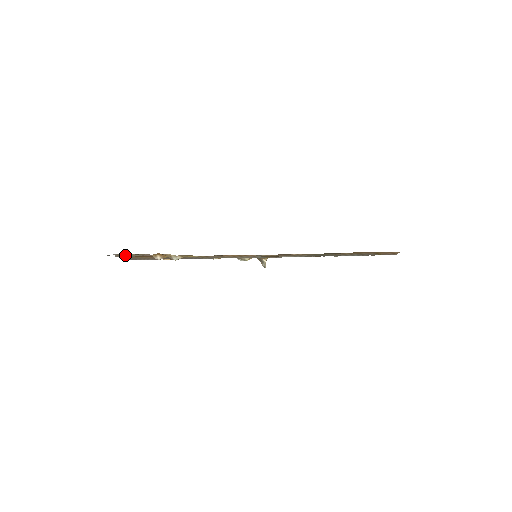
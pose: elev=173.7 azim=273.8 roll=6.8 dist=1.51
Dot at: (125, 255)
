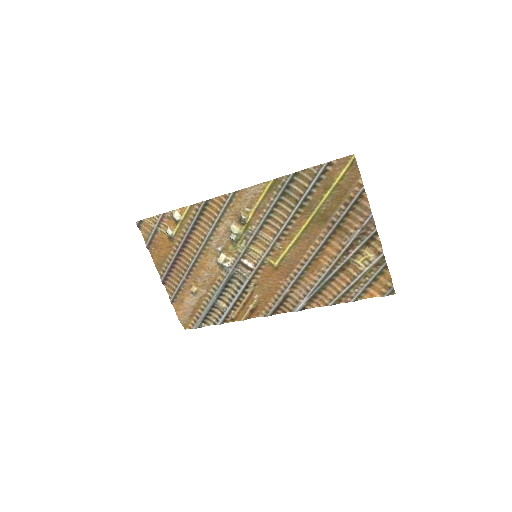
Dot at: (150, 235)
